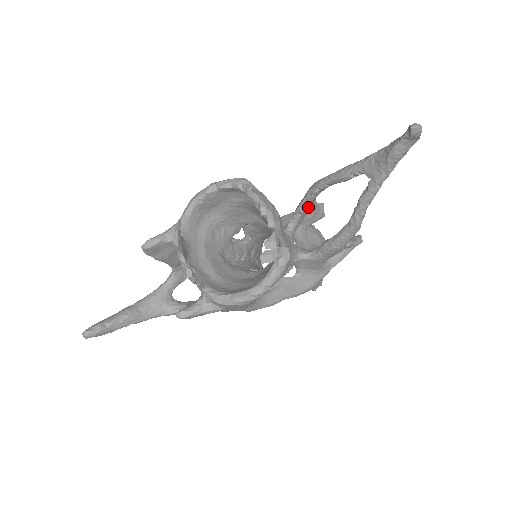
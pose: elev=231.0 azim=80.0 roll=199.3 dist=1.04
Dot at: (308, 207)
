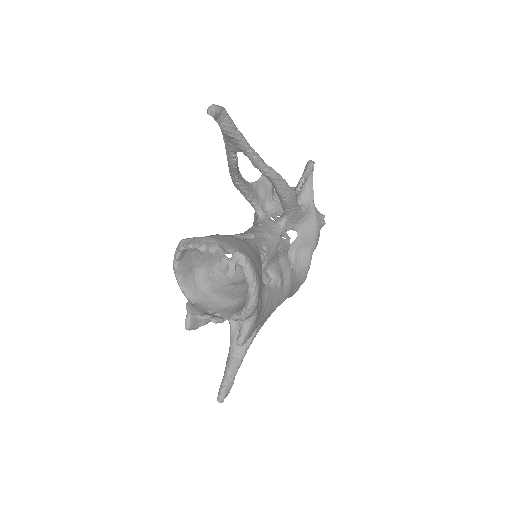
Dot at: (251, 193)
